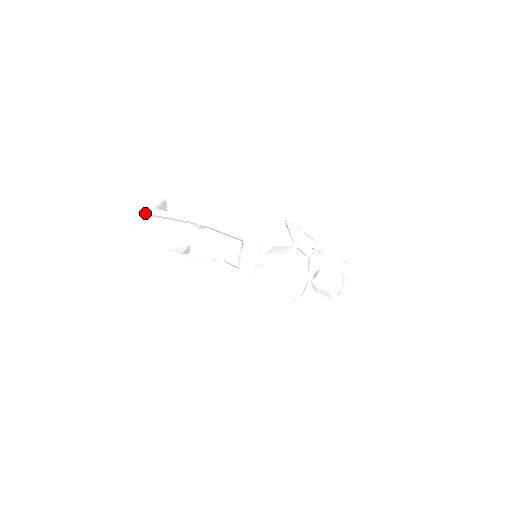
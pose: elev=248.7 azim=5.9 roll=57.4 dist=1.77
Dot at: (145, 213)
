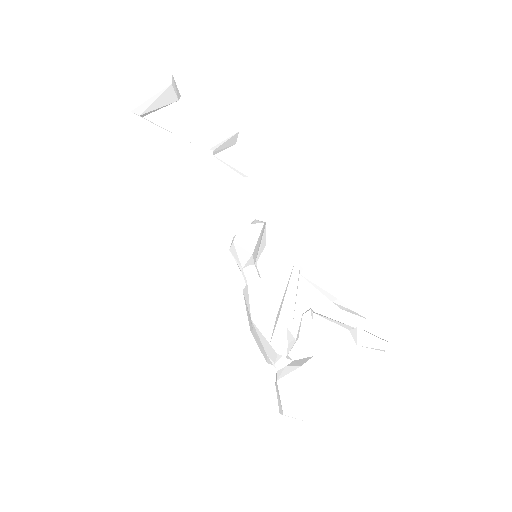
Dot at: (119, 113)
